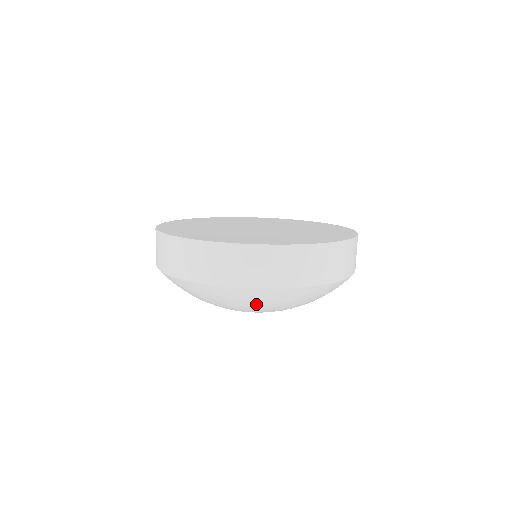
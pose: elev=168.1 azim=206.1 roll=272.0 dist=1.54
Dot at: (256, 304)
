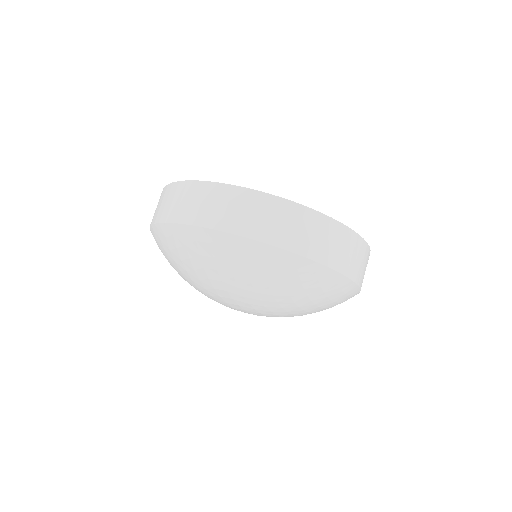
Dot at: (304, 290)
